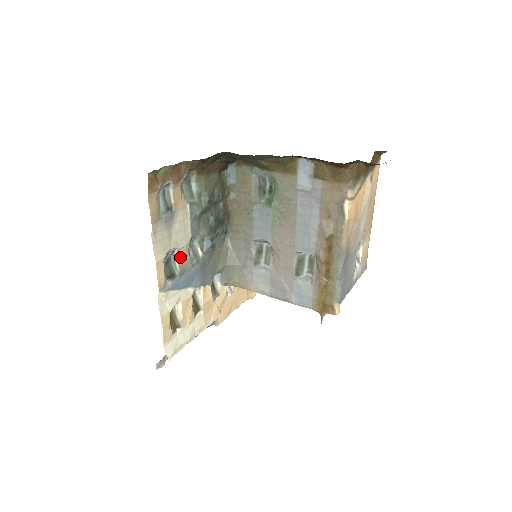
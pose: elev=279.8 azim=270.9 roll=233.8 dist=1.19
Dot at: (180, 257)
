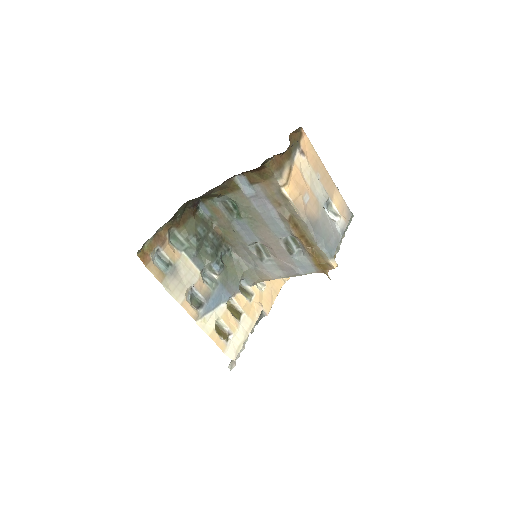
Dot at: (199, 289)
